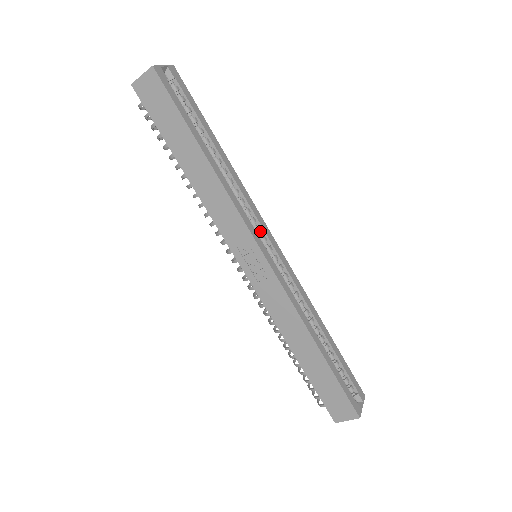
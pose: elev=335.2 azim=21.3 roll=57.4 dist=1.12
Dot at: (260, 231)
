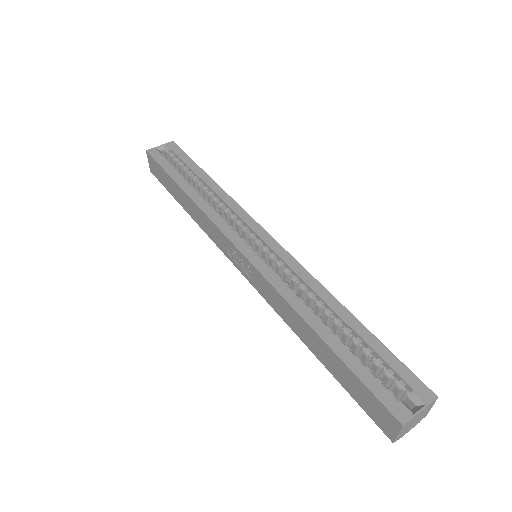
Dot at: (246, 230)
